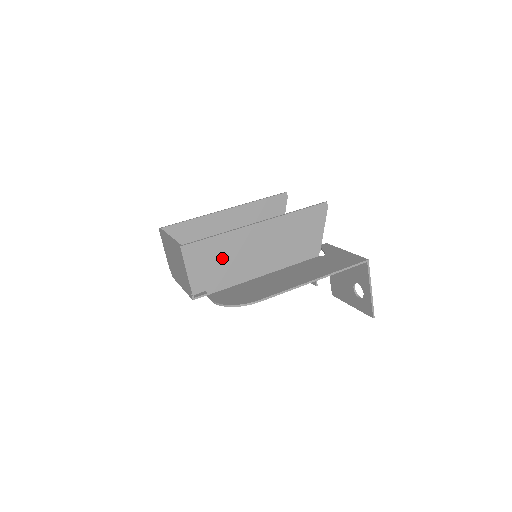
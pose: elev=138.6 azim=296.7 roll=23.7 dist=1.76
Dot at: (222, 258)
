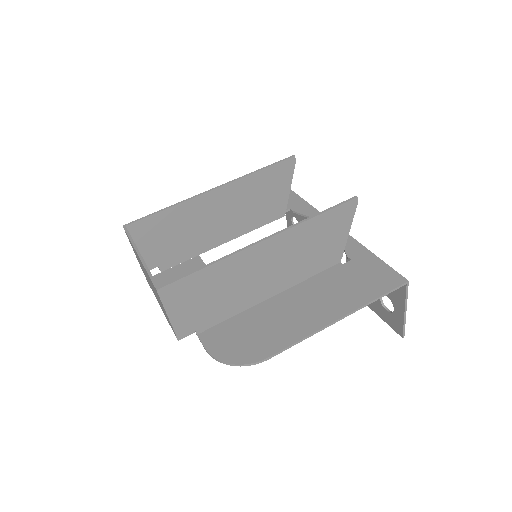
Dot at: (215, 291)
